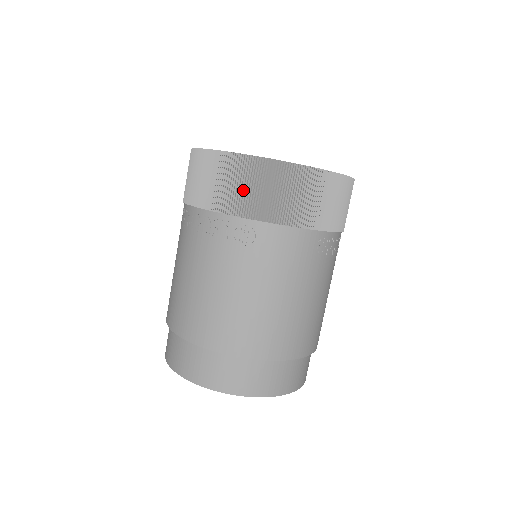
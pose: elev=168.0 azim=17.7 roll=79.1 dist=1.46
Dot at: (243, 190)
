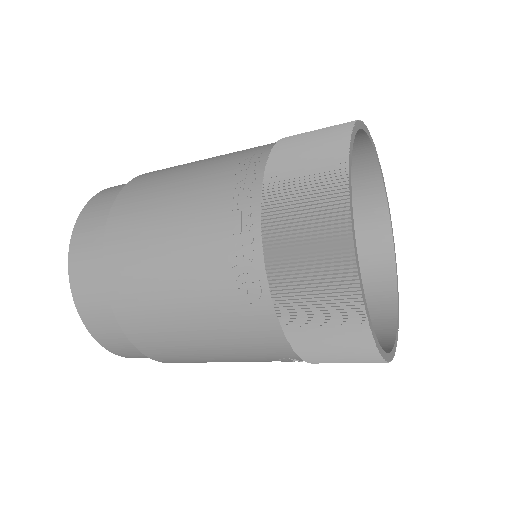
Dot at: (304, 270)
